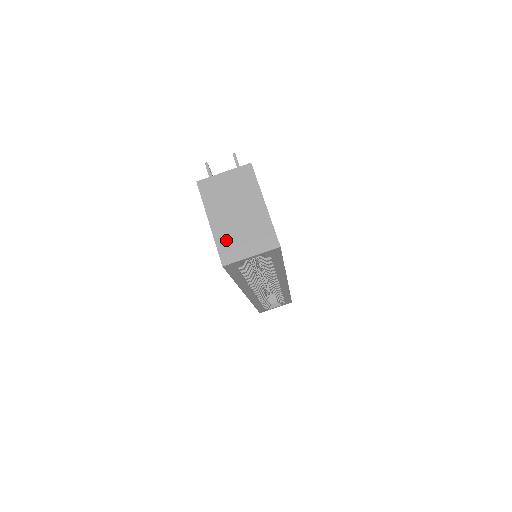
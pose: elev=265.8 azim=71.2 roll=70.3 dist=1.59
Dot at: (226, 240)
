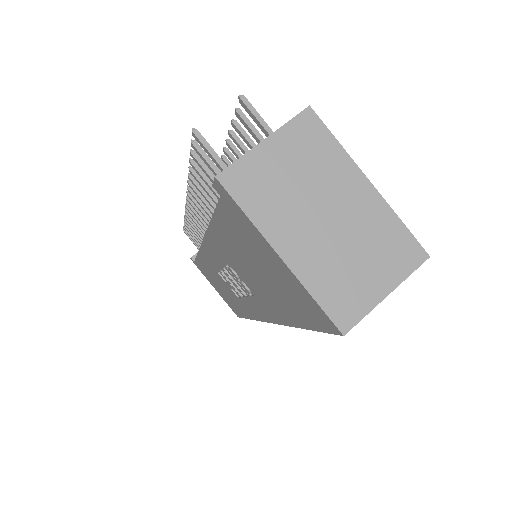
Dot at: (328, 280)
